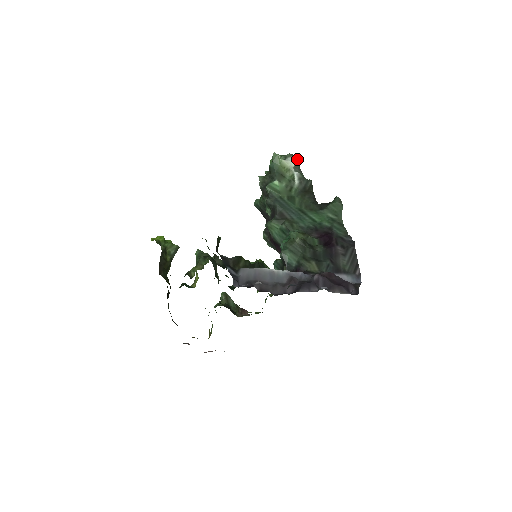
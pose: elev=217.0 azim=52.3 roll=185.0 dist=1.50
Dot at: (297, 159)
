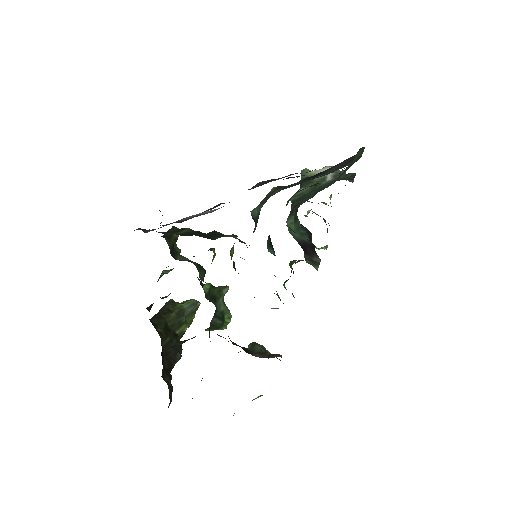
Dot at: (342, 170)
